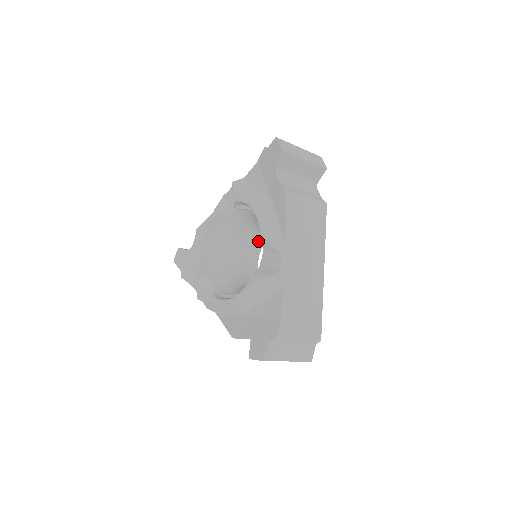
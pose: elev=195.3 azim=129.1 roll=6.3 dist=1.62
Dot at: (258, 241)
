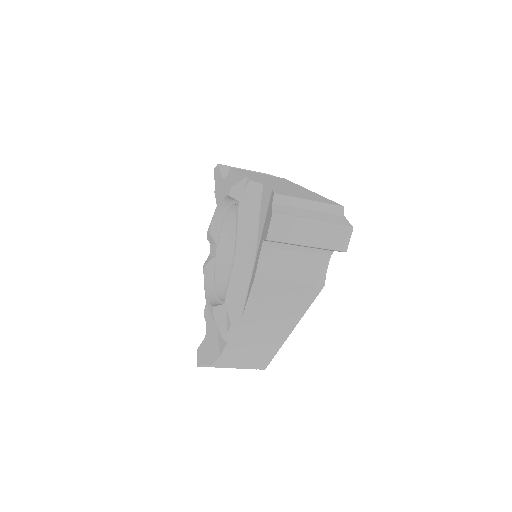
Dot at: occluded
